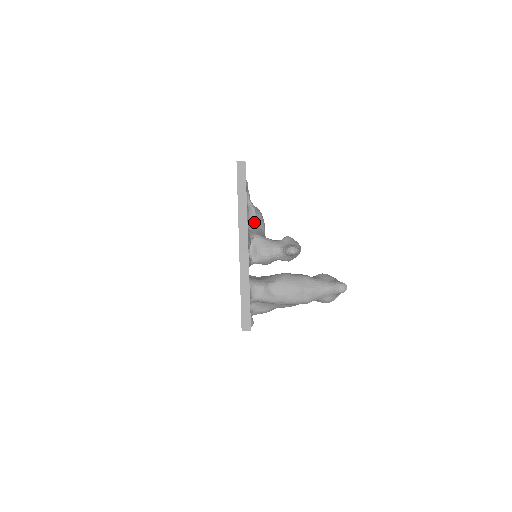
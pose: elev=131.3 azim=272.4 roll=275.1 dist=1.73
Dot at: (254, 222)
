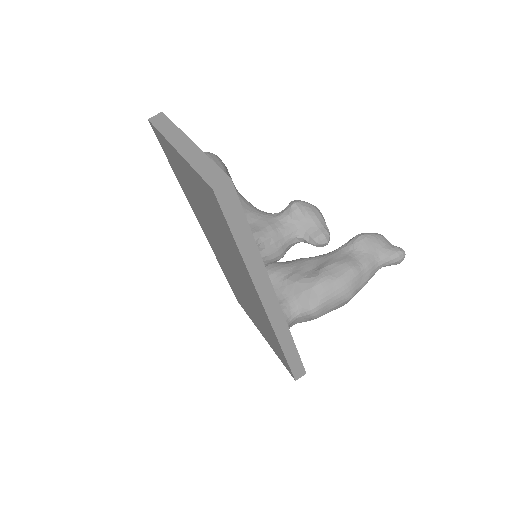
Dot at: occluded
